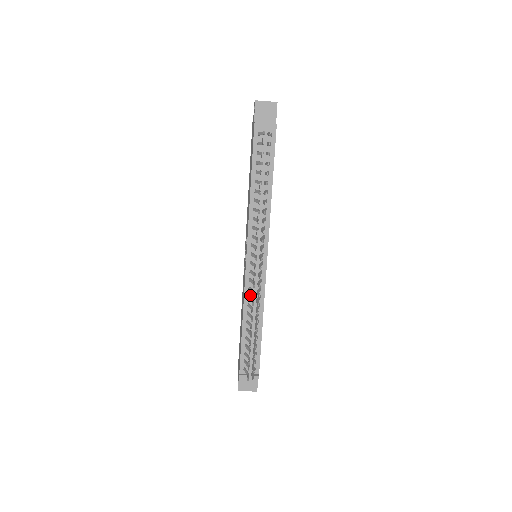
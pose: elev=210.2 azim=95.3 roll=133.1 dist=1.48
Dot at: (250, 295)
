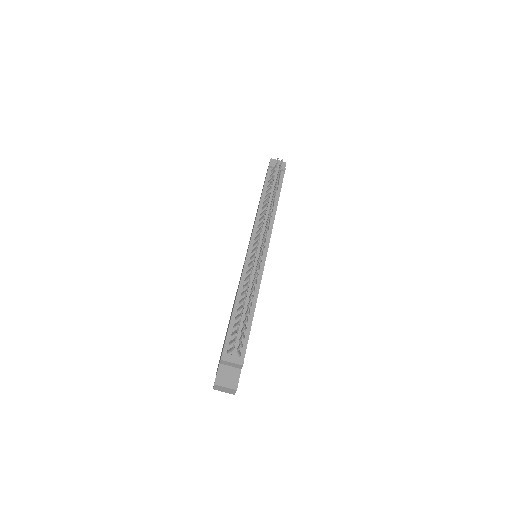
Dot at: (247, 279)
